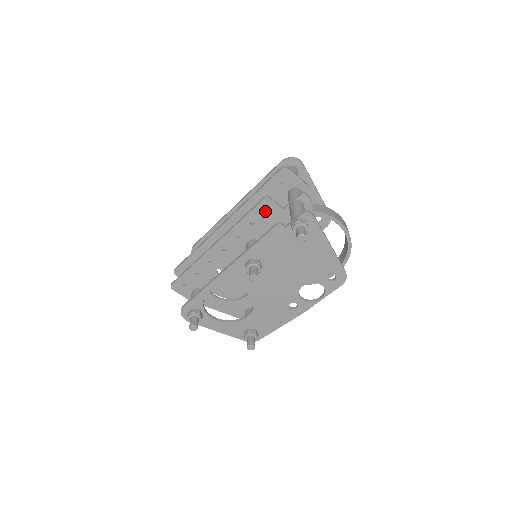
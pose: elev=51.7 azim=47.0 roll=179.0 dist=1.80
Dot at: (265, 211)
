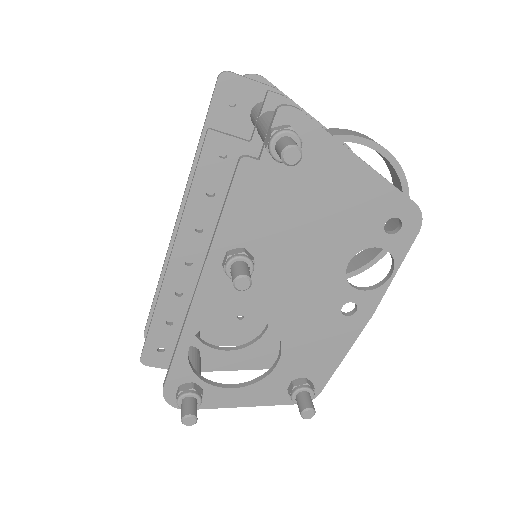
Dot at: (220, 160)
